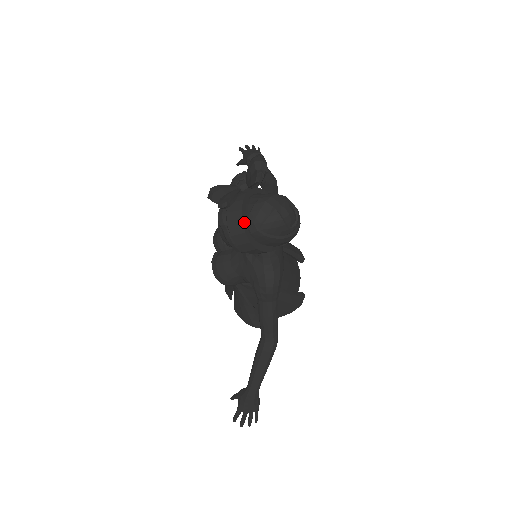
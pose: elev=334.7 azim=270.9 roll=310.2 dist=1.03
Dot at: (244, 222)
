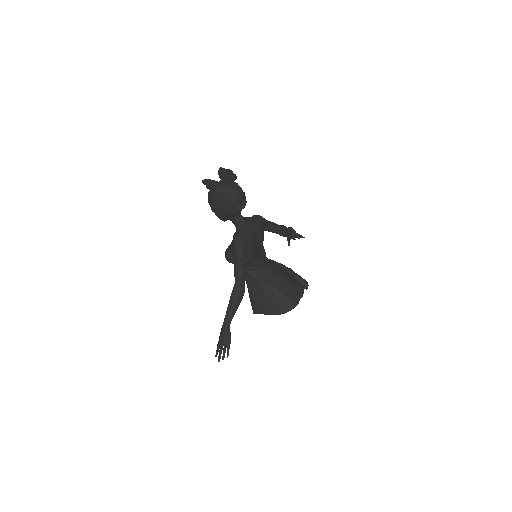
Dot at: (213, 189)
